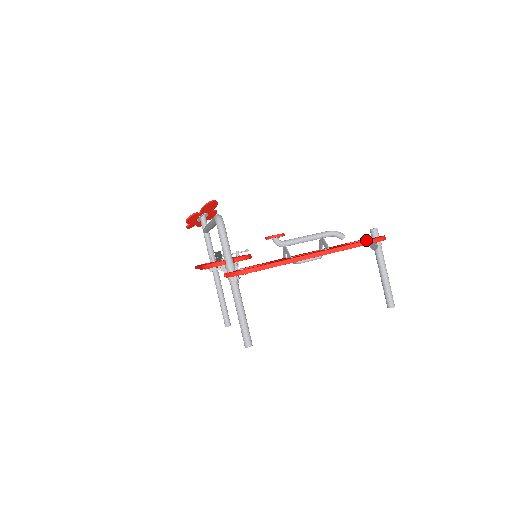
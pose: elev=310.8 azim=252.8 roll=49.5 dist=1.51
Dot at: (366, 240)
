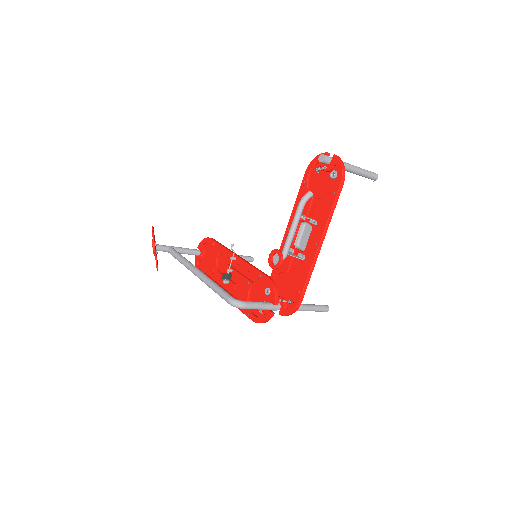
Dot at: (338, 190)
